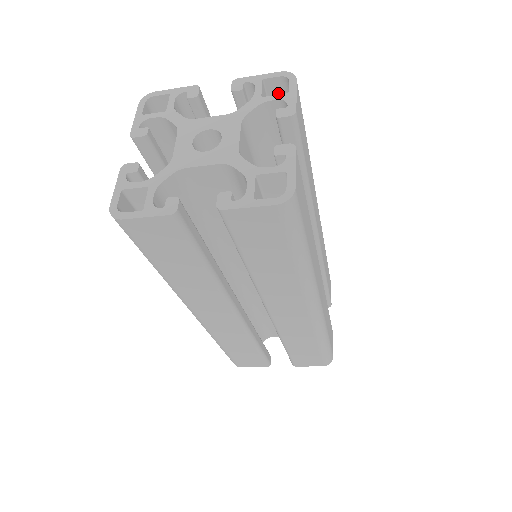
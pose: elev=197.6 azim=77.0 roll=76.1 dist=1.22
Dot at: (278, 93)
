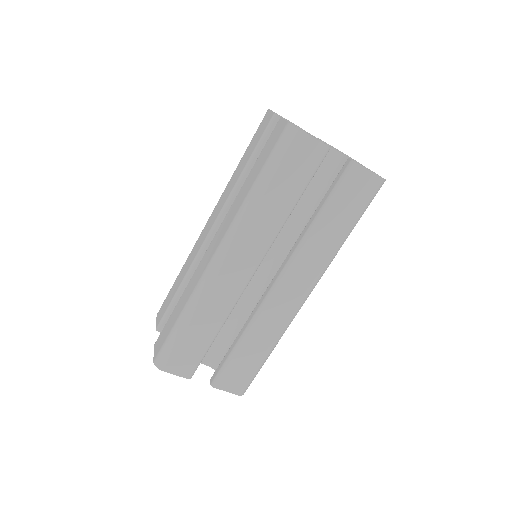
Dot at: occluded
